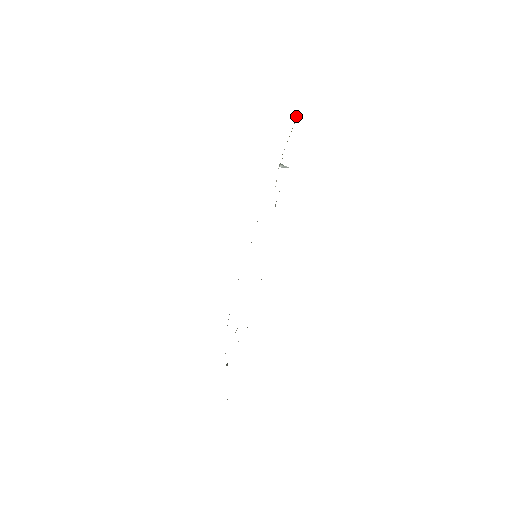
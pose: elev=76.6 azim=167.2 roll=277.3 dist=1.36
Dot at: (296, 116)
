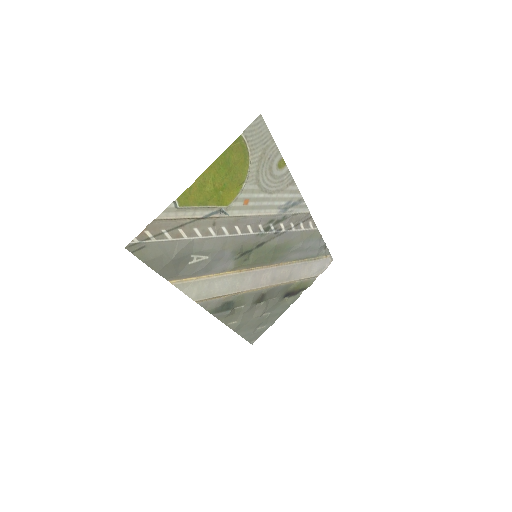
Dot at: (176, 205)
